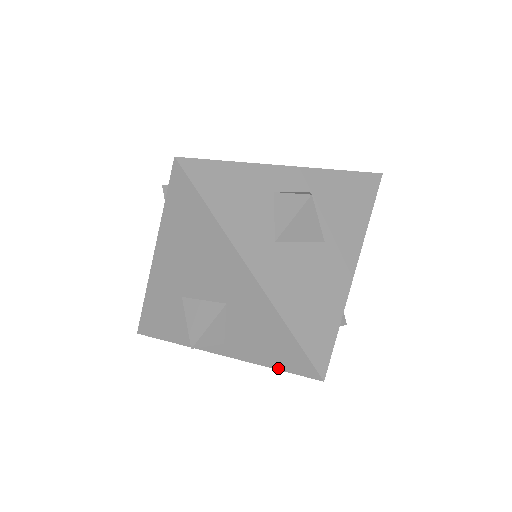
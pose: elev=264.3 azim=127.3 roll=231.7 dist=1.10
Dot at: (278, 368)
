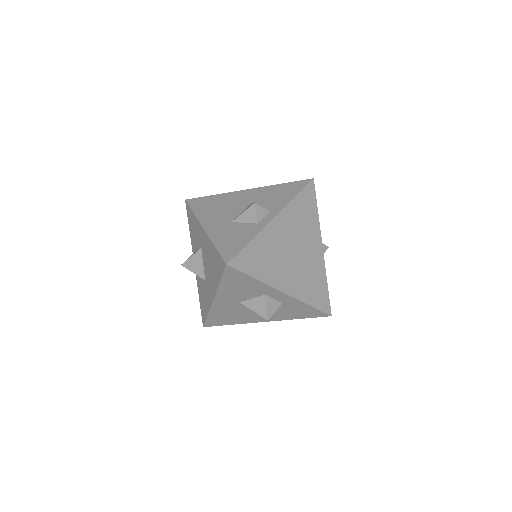
Dot at: (298, 193)
